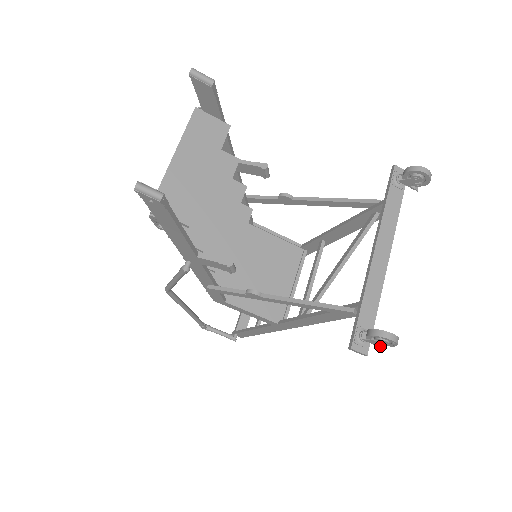
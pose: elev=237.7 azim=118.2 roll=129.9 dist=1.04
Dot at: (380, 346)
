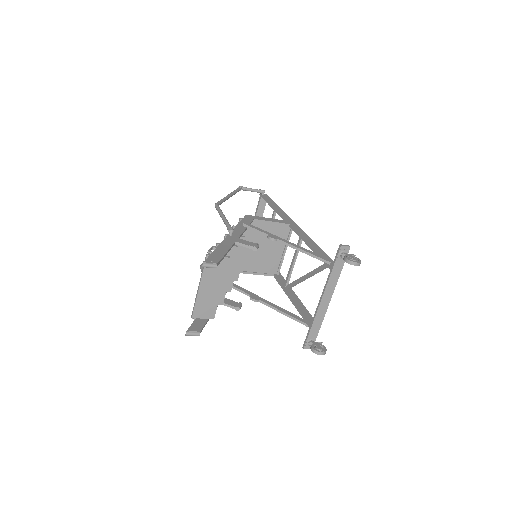
Dot at: occluded
